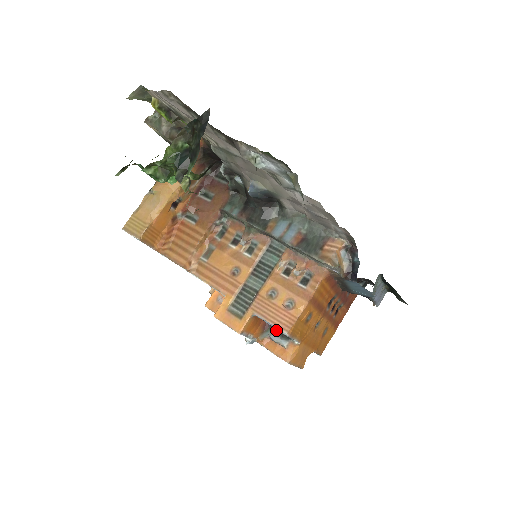
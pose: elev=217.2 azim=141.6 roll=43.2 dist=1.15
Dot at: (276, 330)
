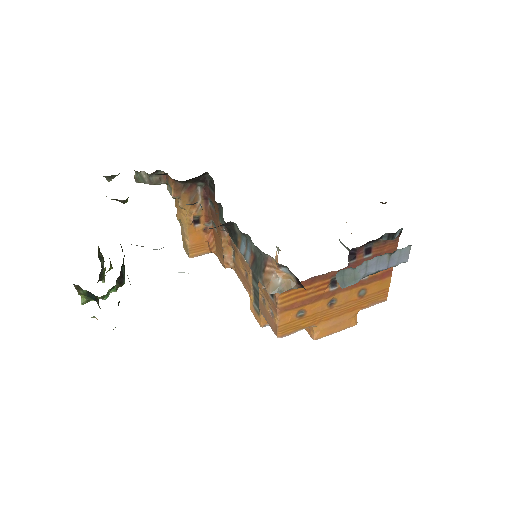
Dot at: occluded
